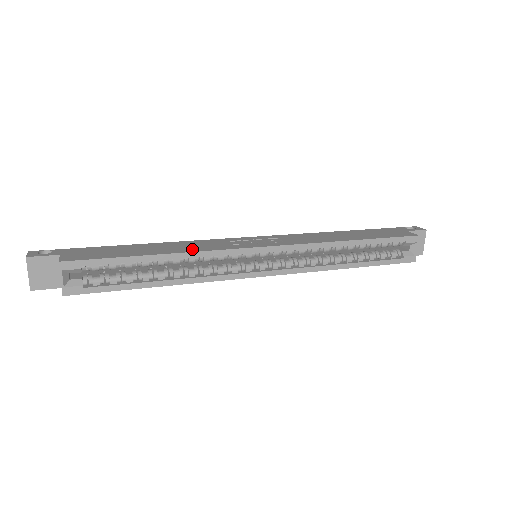
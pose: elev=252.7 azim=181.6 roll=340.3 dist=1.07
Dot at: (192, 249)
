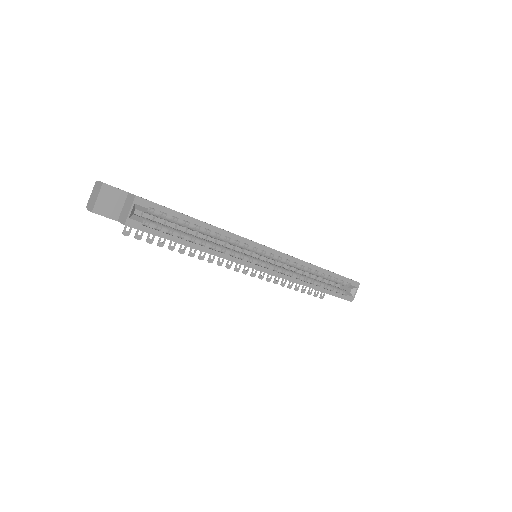
Dot at: occluded
